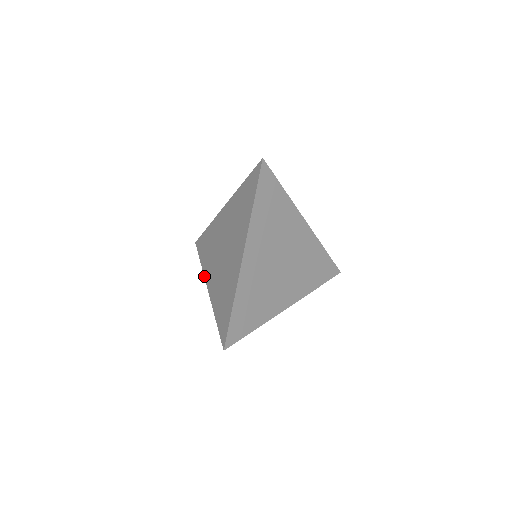
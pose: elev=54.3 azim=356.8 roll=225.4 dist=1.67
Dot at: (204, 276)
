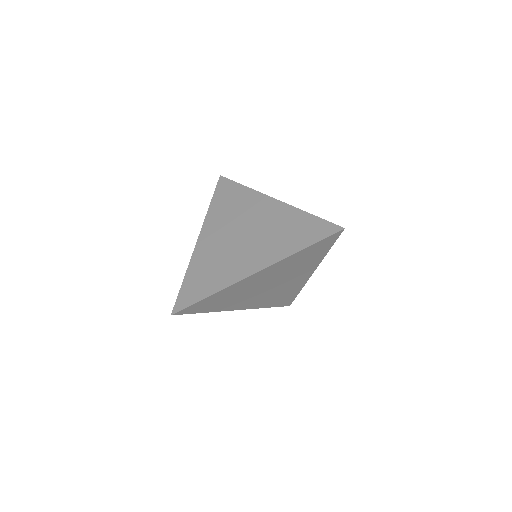
Dot at: (204, 222)
